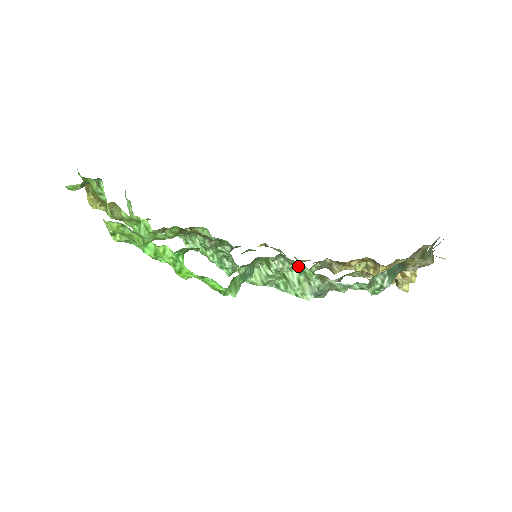
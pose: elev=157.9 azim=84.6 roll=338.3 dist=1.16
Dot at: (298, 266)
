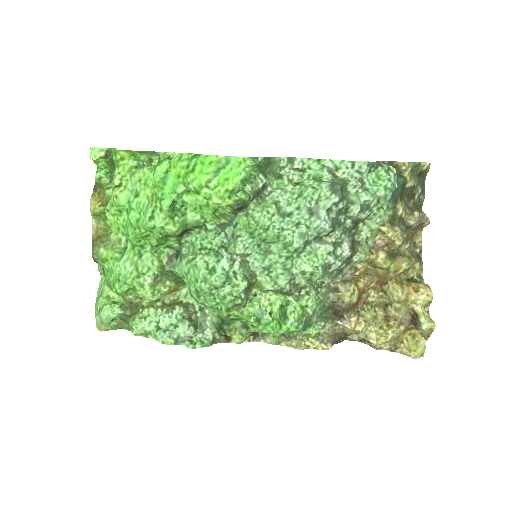
Dot at: (308, 172)
